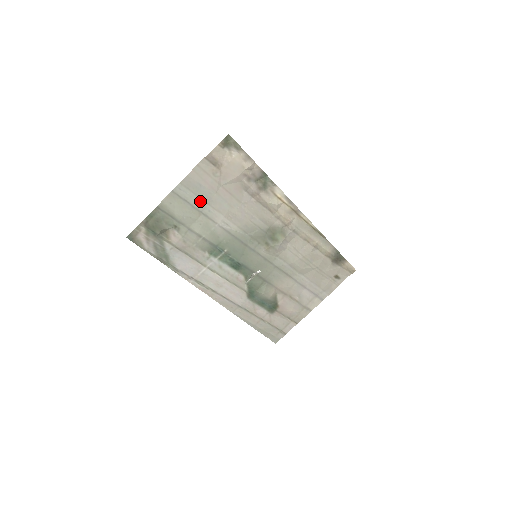
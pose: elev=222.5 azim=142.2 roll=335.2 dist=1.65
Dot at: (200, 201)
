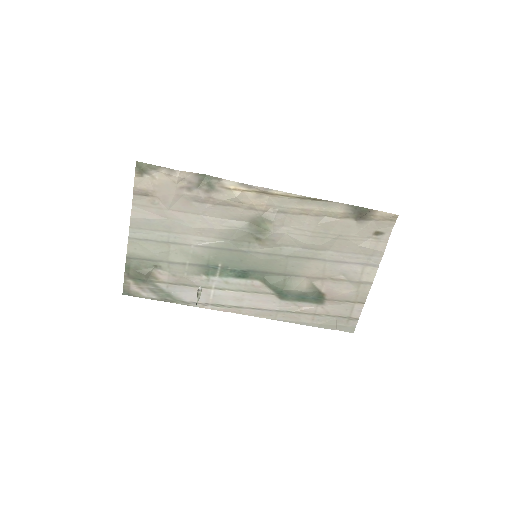
Dot at: (160, 233)
